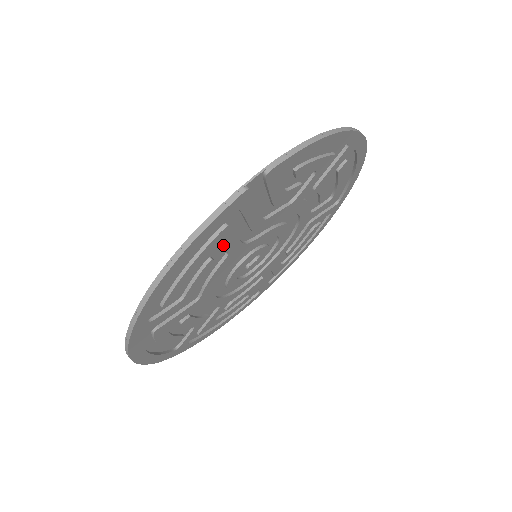
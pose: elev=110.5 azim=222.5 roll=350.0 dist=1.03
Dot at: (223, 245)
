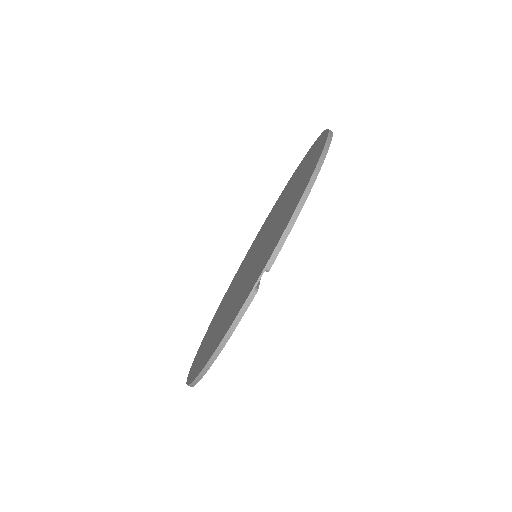
Dot at: occluded
